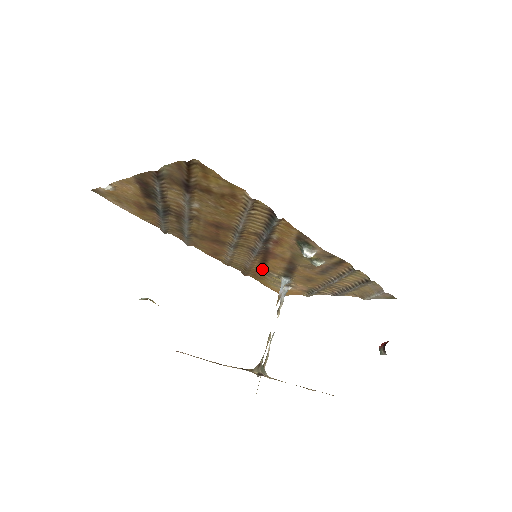
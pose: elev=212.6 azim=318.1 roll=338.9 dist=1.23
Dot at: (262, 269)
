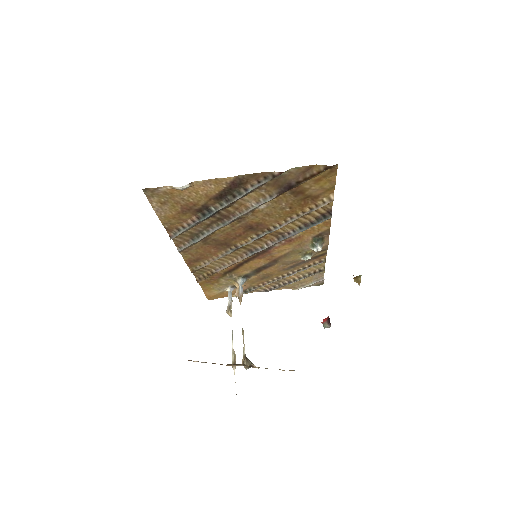
Dot at: (228, 272)
